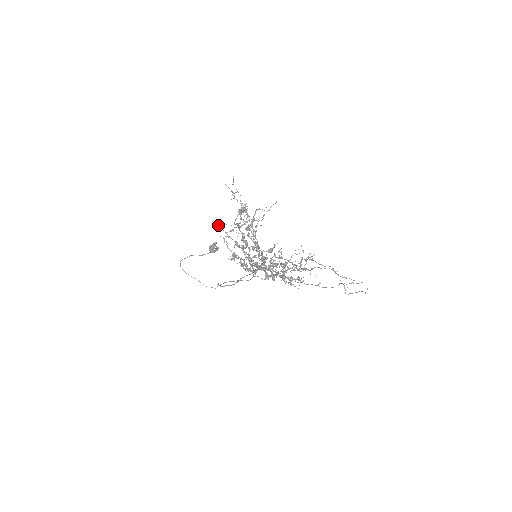
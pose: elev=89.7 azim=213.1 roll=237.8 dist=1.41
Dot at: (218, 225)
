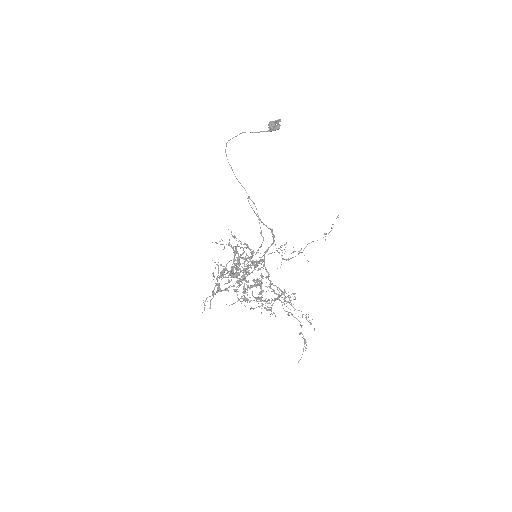
Dot at: (217, 243)
